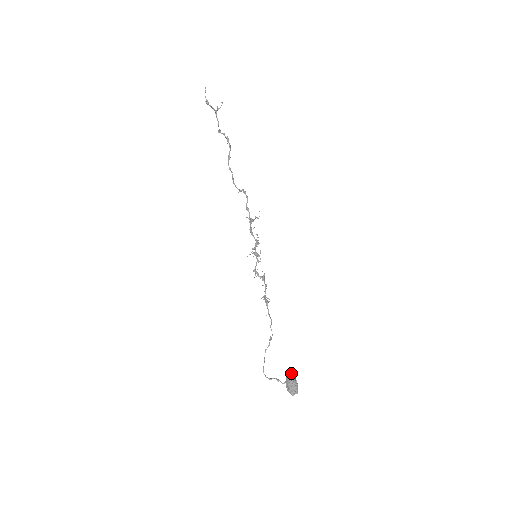
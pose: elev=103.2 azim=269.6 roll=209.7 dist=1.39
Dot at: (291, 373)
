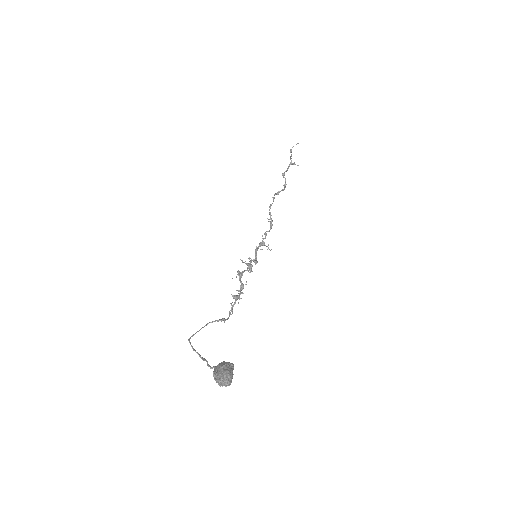
Dot at: occluded
